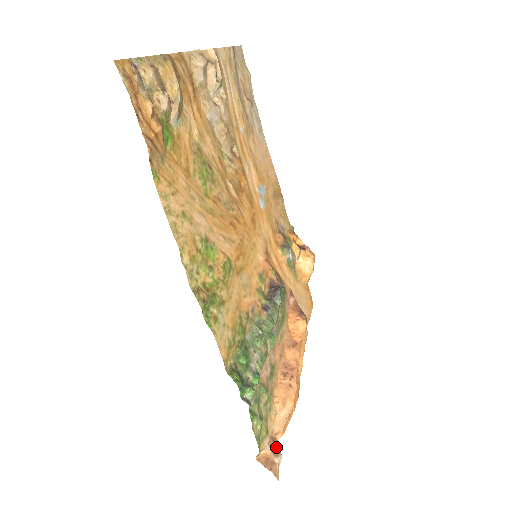
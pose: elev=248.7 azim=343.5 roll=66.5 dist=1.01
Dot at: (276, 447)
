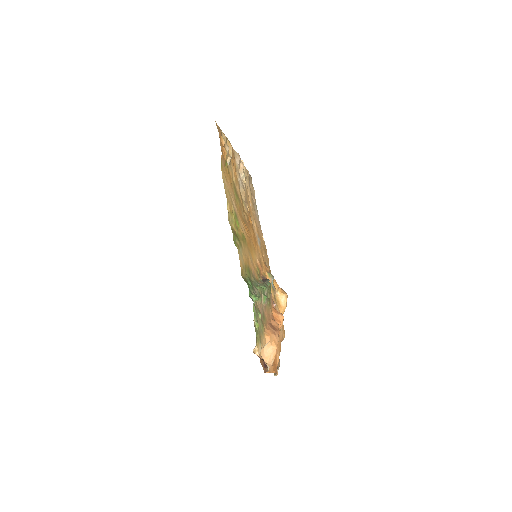
Dot at: occluded
